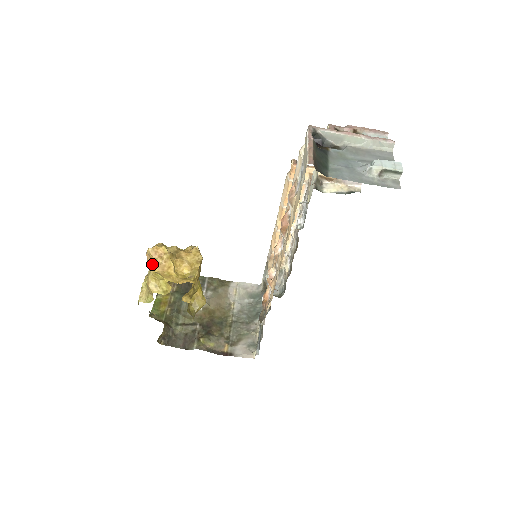
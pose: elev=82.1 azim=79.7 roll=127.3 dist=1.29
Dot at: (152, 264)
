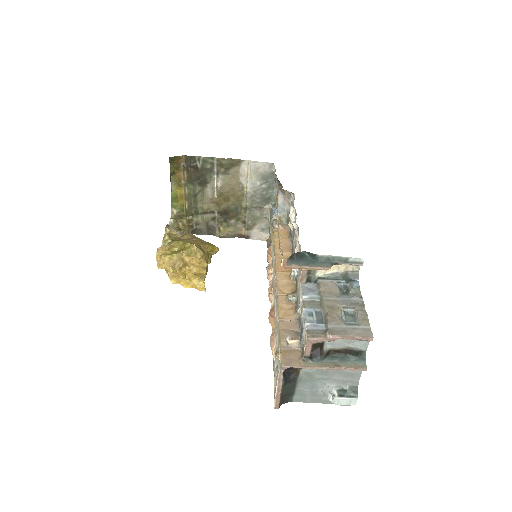
Dot at: (166, 270)
